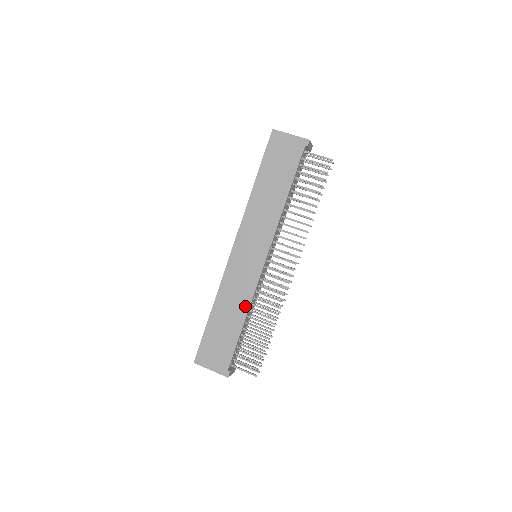
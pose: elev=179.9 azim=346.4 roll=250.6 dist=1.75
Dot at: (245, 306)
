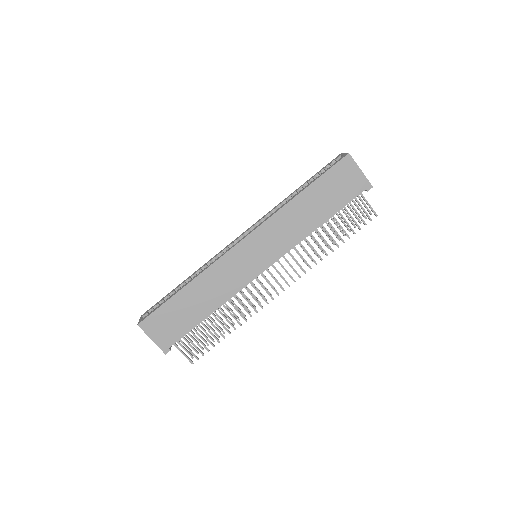
Dot at: (222, 299)
